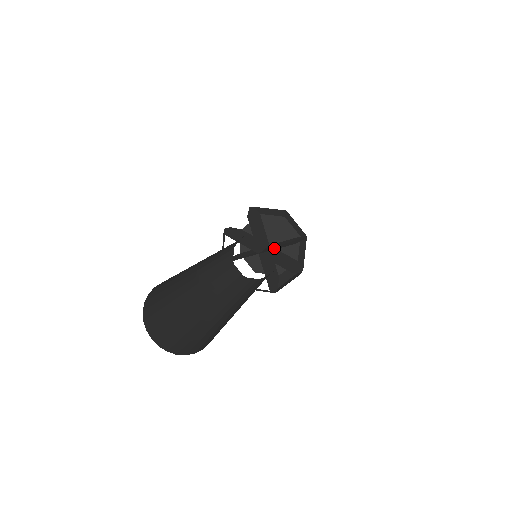
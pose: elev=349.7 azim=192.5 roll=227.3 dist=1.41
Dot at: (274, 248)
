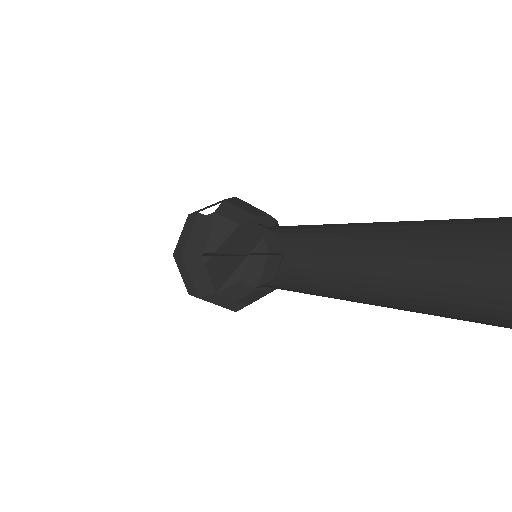
Dot at: (258, 254)
